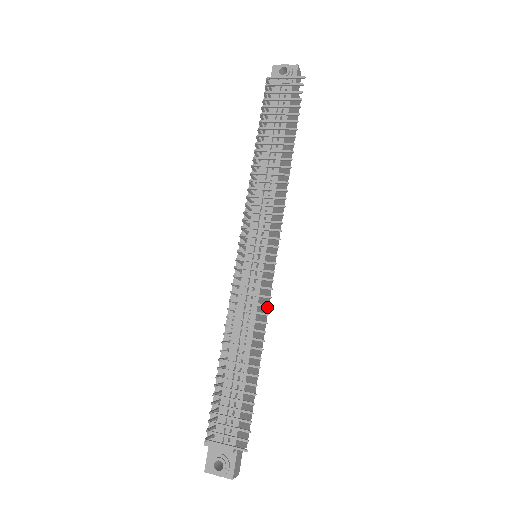
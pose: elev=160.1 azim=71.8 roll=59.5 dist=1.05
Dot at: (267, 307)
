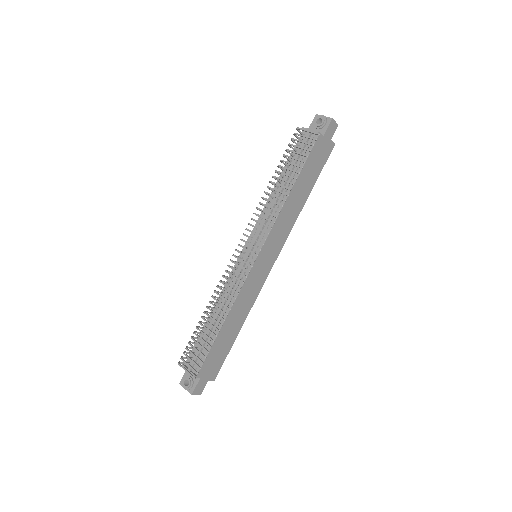
Dot at: (256, 294)
